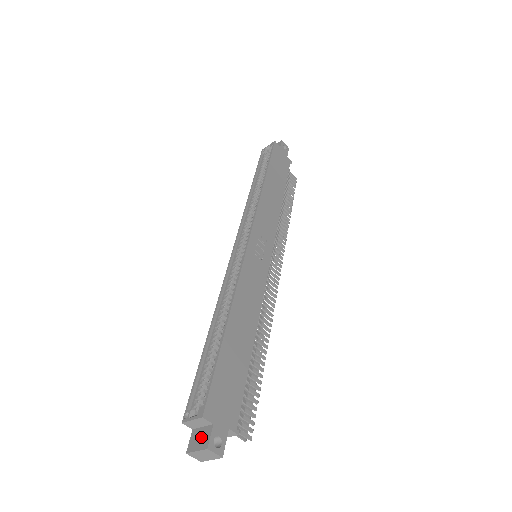
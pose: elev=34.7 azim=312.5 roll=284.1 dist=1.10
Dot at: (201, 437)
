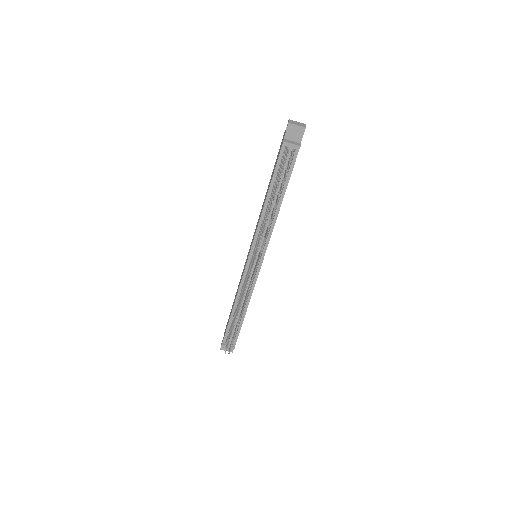
Dot at: occluded
